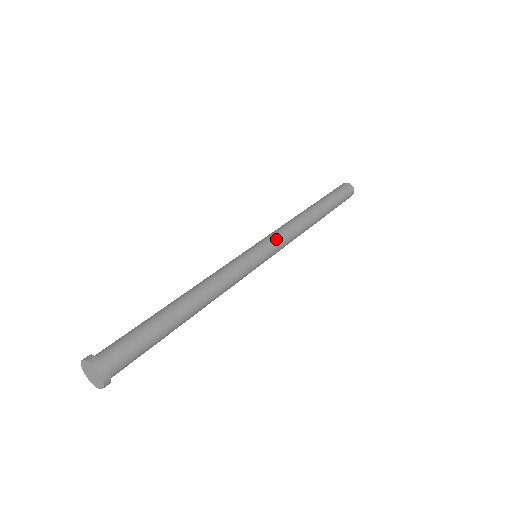
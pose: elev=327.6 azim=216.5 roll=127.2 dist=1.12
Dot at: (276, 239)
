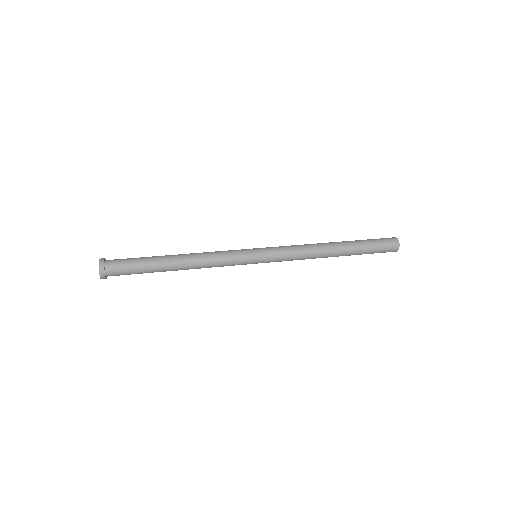
Dot at: (277, 248)
